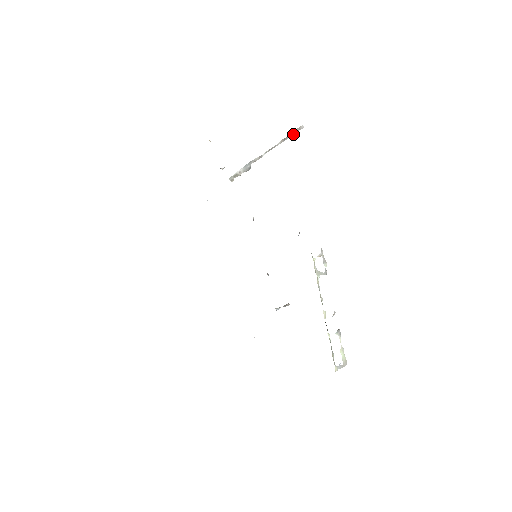
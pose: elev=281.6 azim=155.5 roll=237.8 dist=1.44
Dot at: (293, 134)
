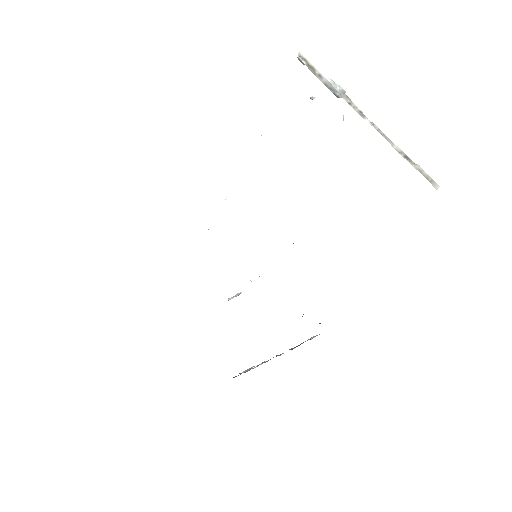
Dot at: (420, 172)
